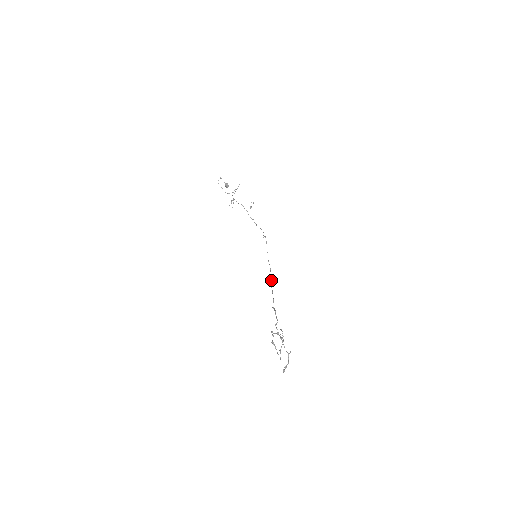
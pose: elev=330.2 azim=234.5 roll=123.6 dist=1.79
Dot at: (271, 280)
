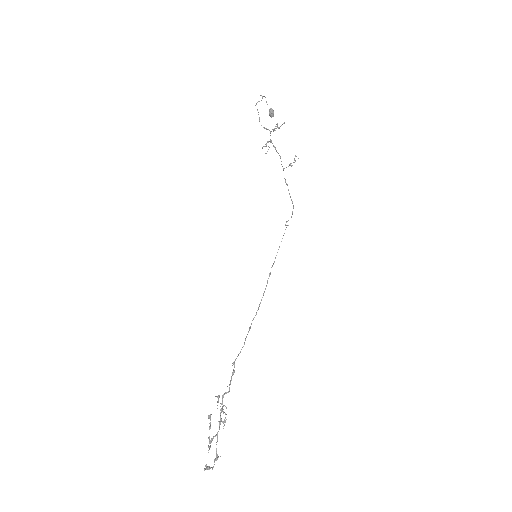
Dot at: occluded
